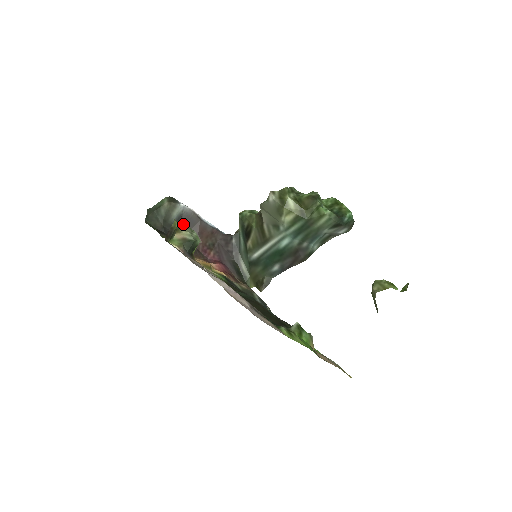
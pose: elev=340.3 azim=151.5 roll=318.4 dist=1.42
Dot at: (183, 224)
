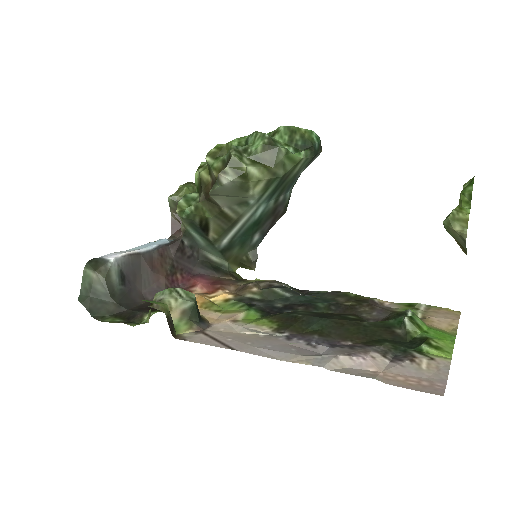
Dot at: (130, 278)
